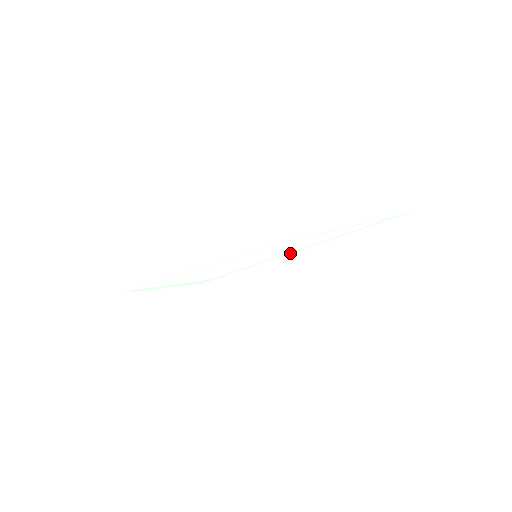
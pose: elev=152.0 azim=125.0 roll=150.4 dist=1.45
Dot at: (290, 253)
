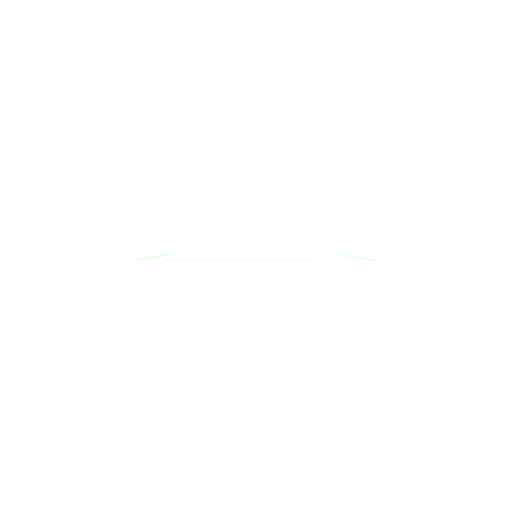
Dot at: (215, 260)
